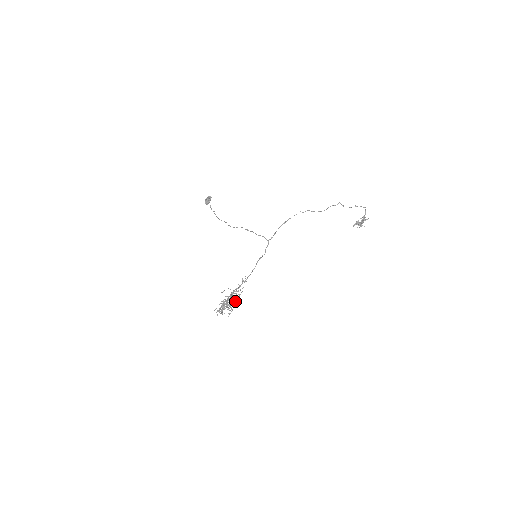
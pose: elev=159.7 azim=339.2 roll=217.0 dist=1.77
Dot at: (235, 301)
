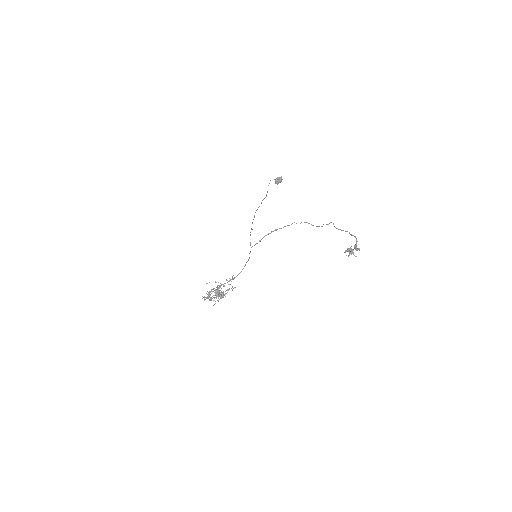
Dot at: (222, 294)
